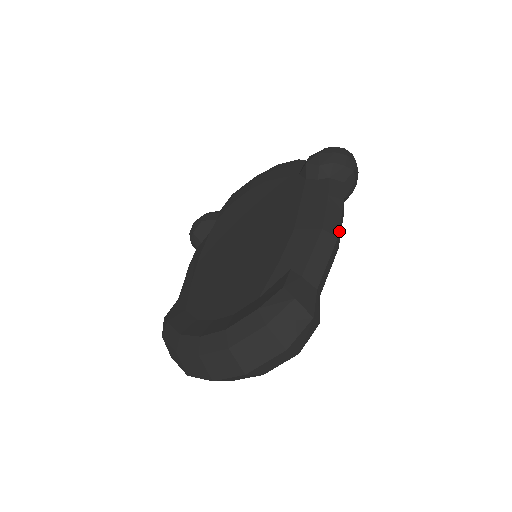
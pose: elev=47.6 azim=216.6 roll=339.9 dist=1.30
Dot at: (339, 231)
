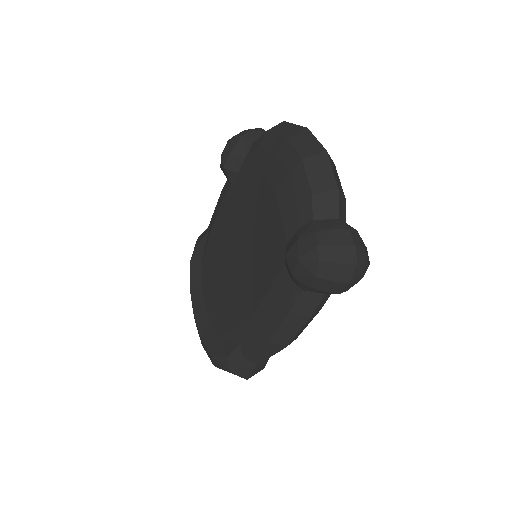
Dot at: (292, 340)
